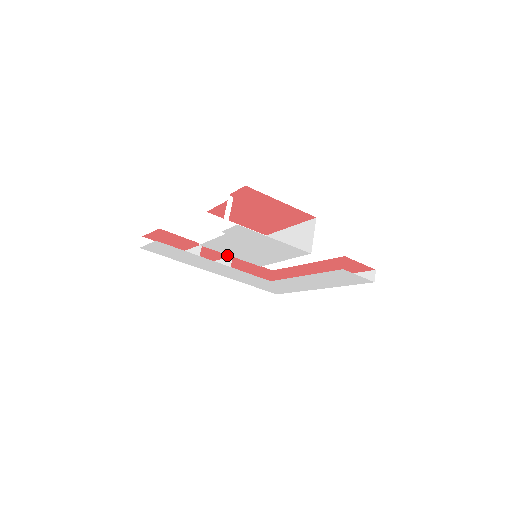
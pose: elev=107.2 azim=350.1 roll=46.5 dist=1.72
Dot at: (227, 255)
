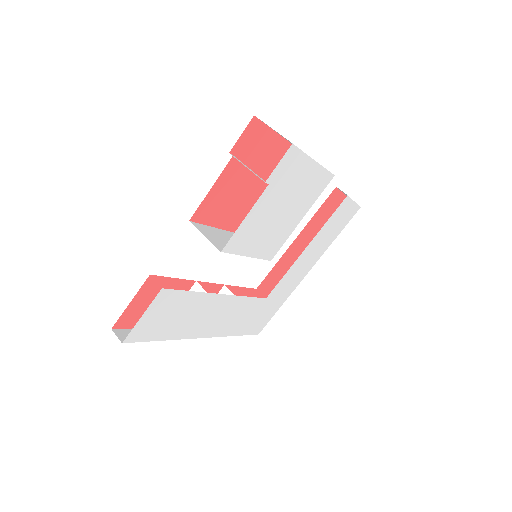
Dot at: (217, 290)
